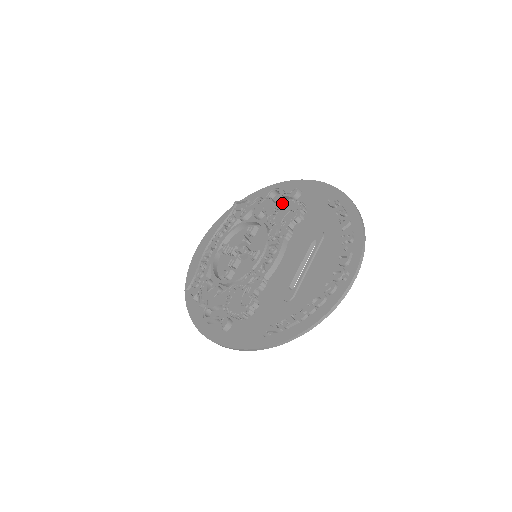
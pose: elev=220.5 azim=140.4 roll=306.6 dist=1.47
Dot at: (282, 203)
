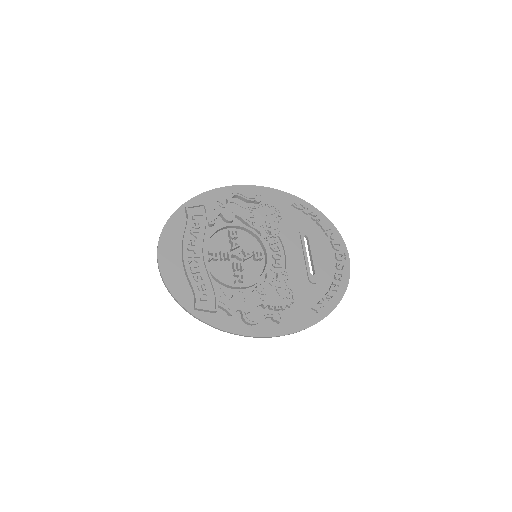
Dot at: (255, 207)
